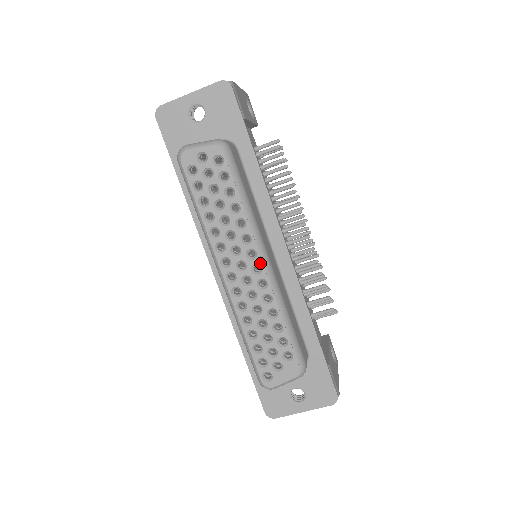
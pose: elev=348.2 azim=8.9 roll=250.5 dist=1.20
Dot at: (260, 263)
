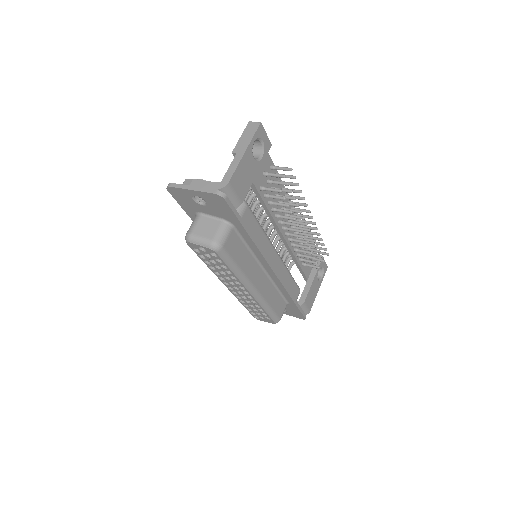
Dot at: (248, 292)
